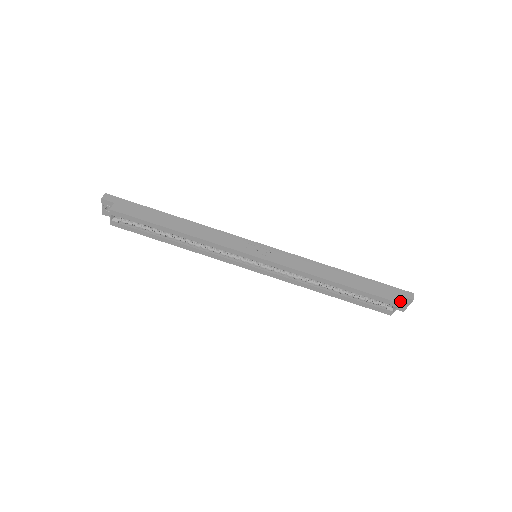
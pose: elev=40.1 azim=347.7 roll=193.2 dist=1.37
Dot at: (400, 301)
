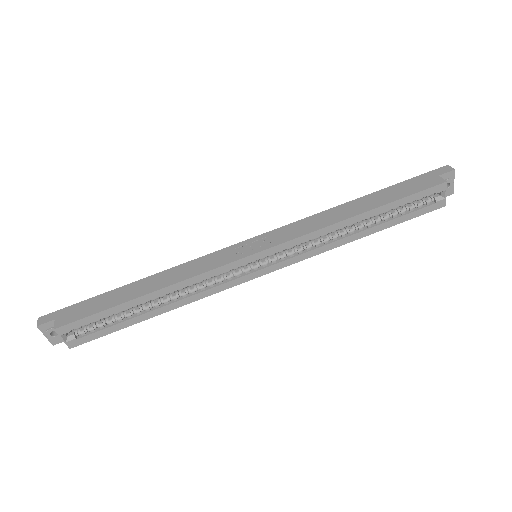
Dot at: (443, 180)
